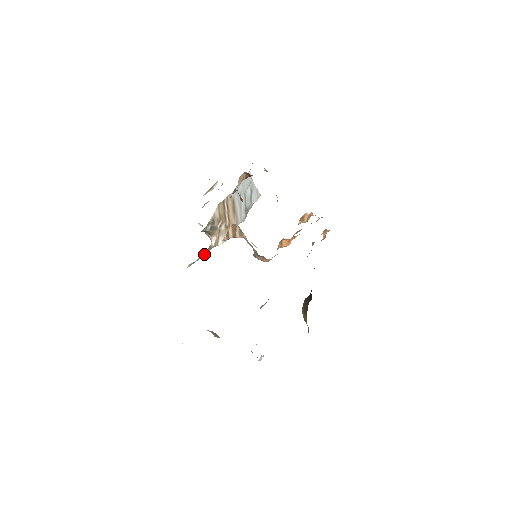
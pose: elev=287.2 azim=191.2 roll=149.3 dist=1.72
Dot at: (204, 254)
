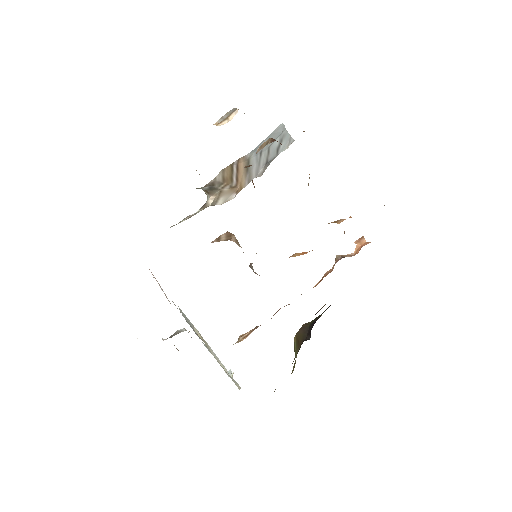
Dot at: (195, 214)
